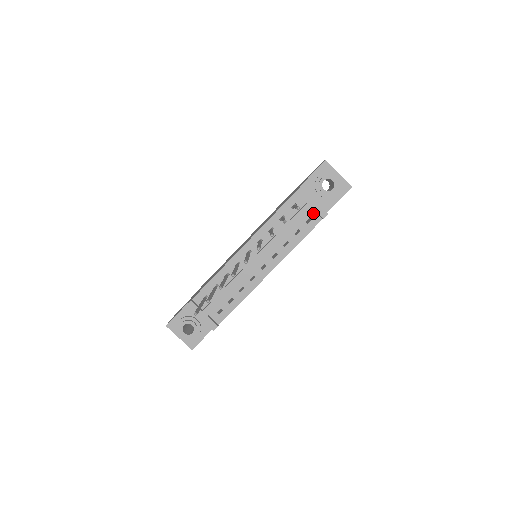
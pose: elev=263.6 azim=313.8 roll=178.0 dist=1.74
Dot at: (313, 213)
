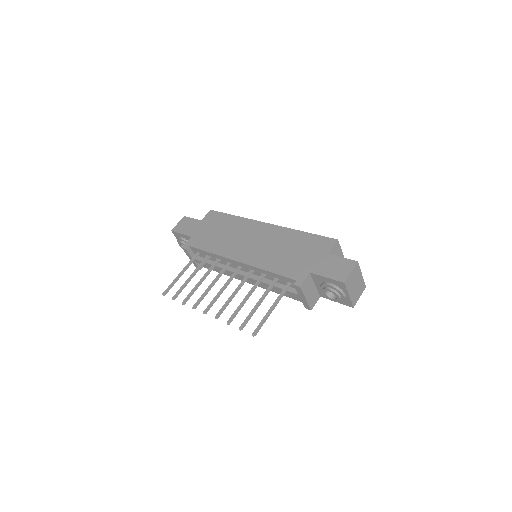
Dot at: occluded
